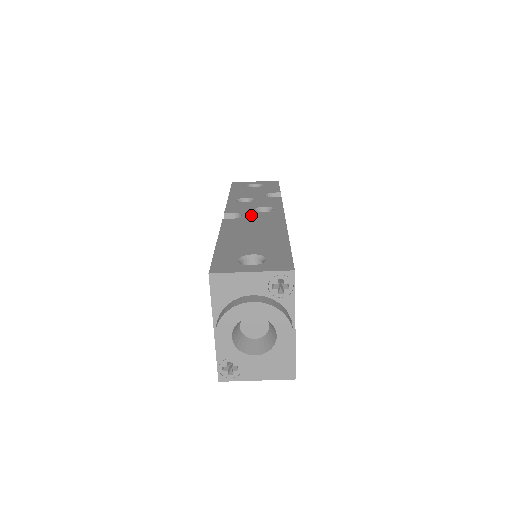
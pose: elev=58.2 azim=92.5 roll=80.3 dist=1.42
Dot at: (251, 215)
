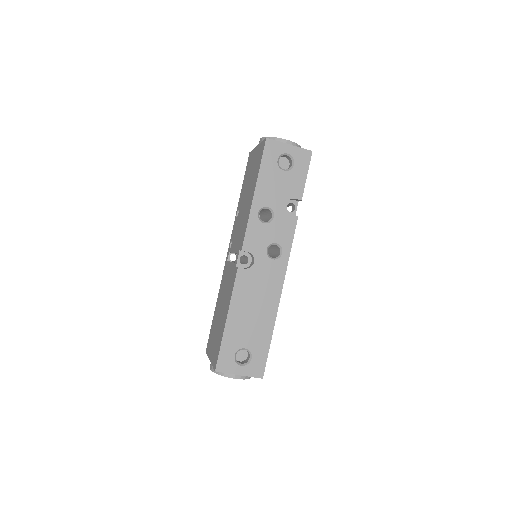
Dot at: (261, 265)
